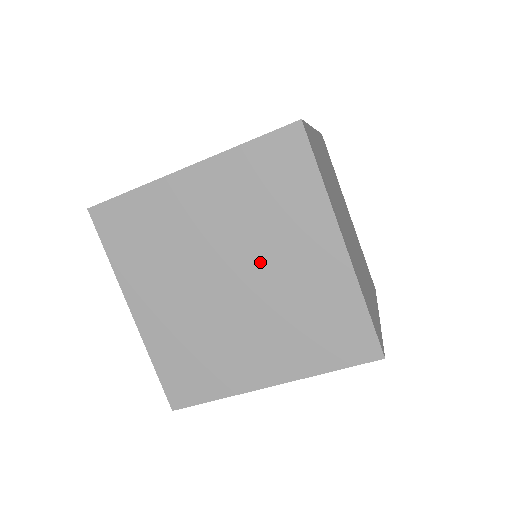
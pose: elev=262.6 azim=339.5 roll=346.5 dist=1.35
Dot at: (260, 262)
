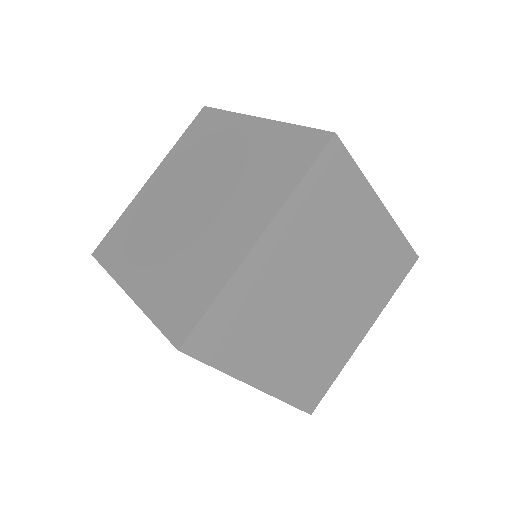
Dot at: (341, 303)
